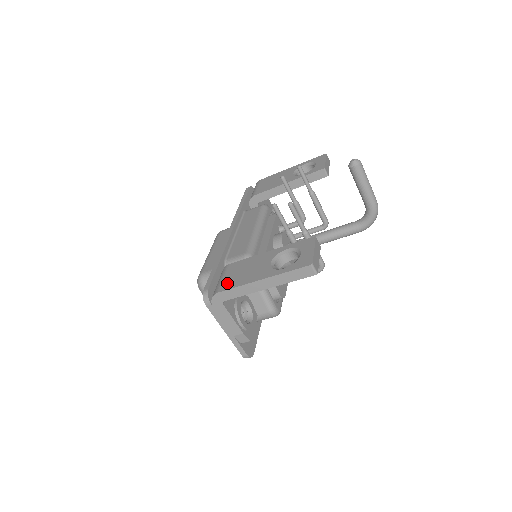
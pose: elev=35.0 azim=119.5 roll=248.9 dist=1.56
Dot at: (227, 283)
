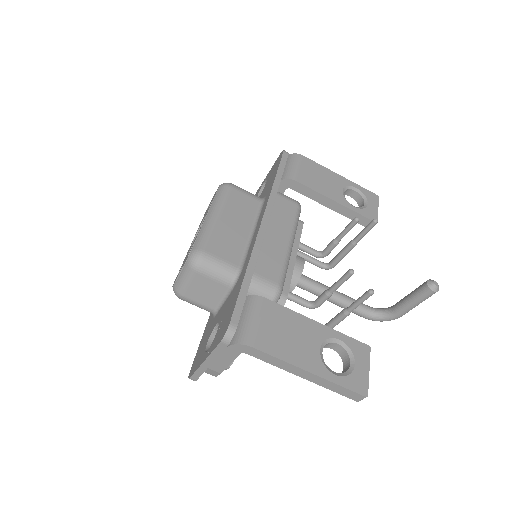
Dot at: (265, 338)
